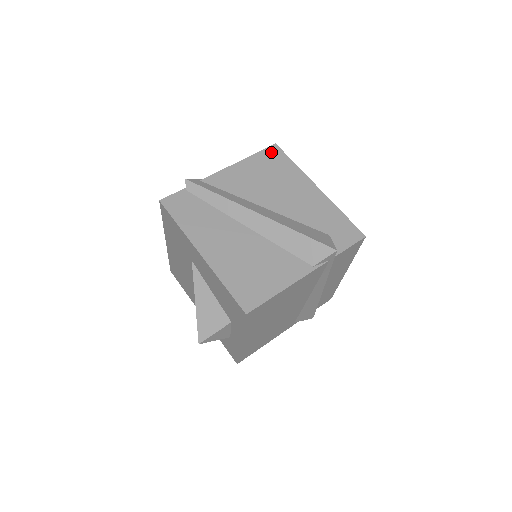
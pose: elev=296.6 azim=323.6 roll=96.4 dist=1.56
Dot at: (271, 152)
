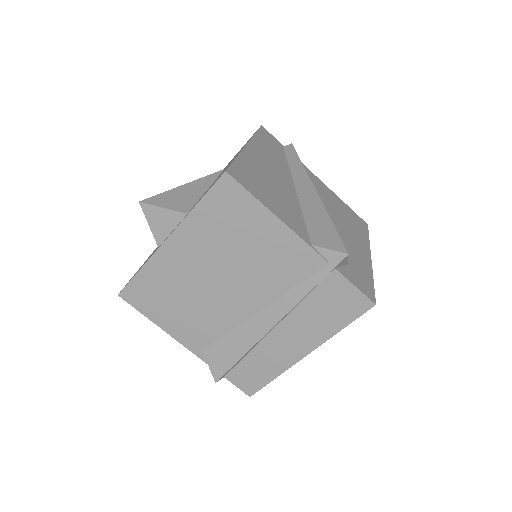
Dot at: (360, 219)
